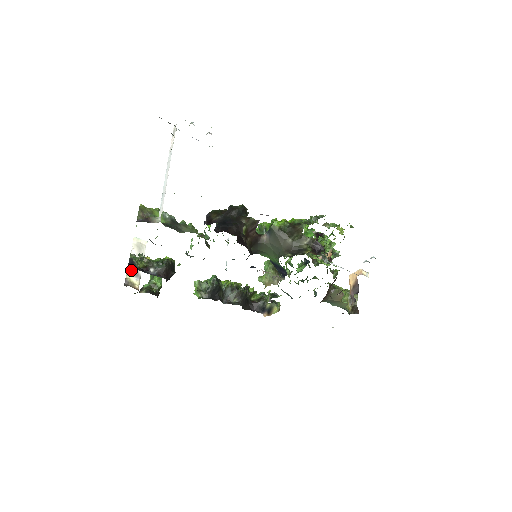
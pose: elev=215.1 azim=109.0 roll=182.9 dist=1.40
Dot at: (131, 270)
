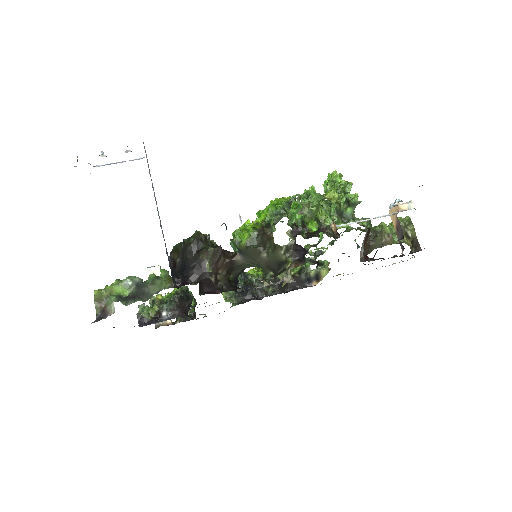
Dot at: occluded
